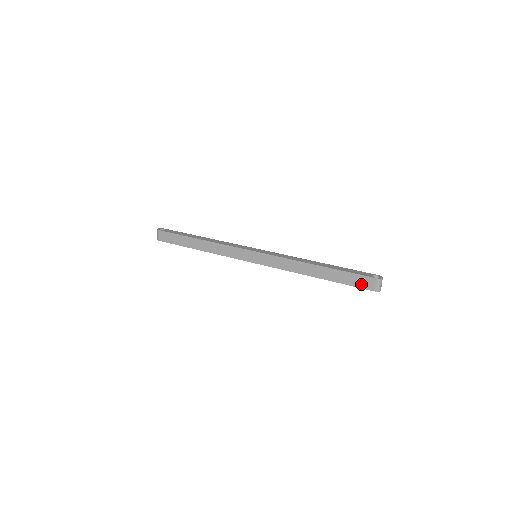
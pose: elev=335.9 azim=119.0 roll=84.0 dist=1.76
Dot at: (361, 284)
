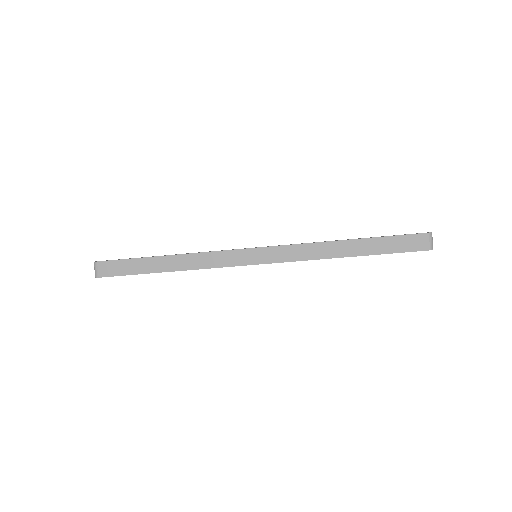
Dot at: (409, 246)
